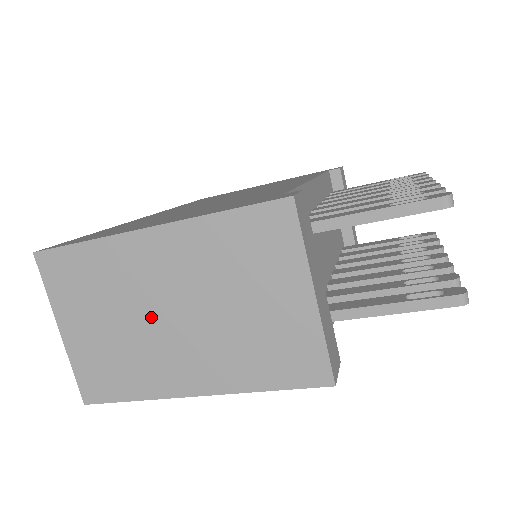
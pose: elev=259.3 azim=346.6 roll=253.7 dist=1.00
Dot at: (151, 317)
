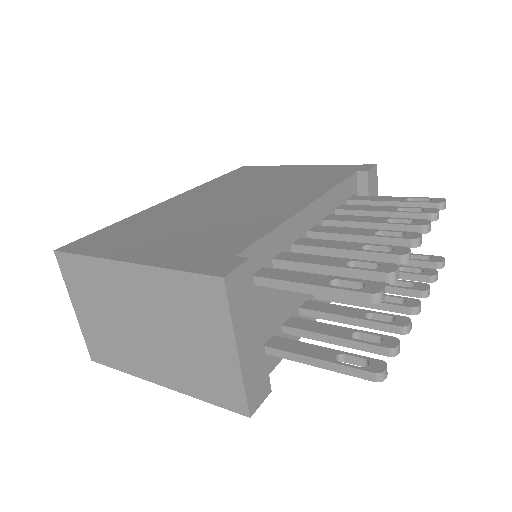
Dot at: (129, 323)
